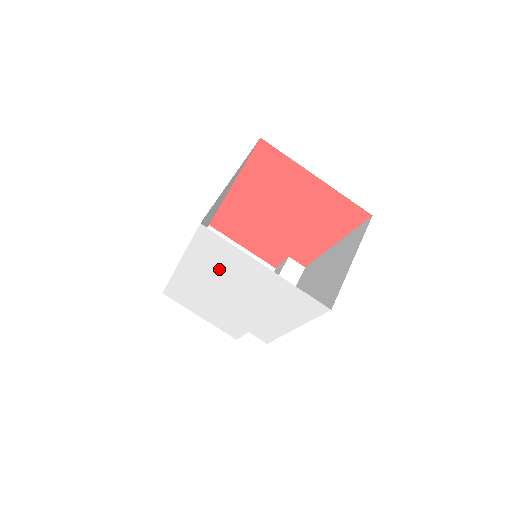
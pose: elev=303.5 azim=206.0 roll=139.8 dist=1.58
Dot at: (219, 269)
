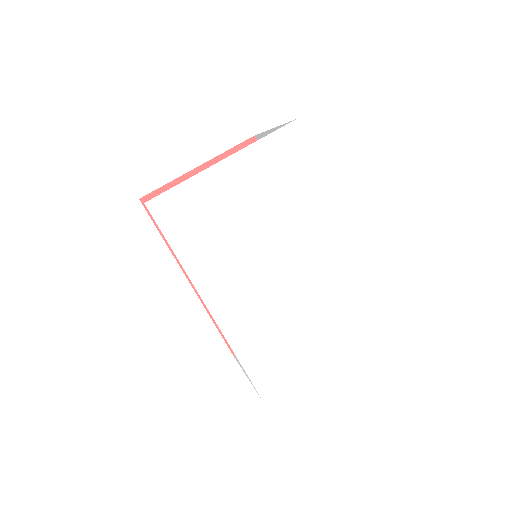
Dot at: (222, 241)
